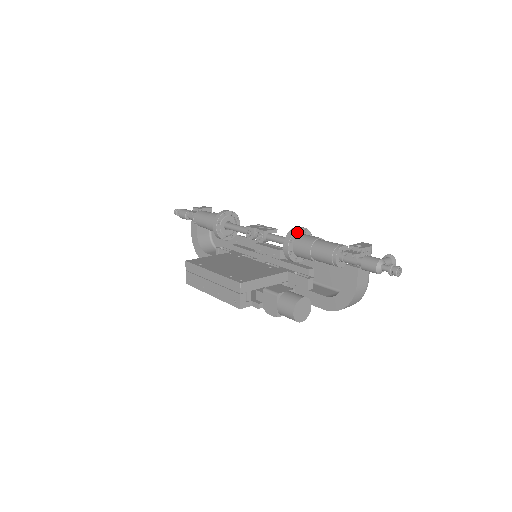
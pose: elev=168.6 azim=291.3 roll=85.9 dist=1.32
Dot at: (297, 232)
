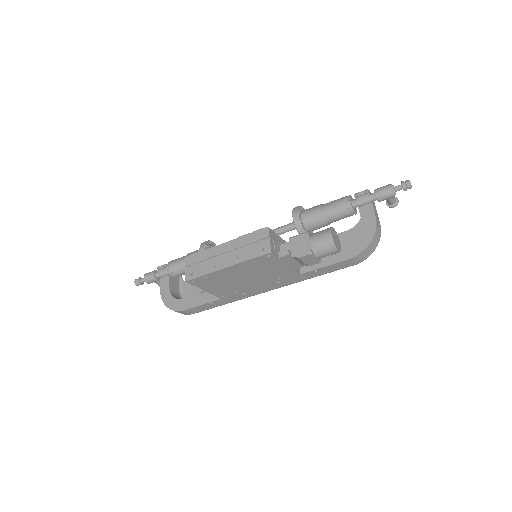
Dot at: (300, 209)
